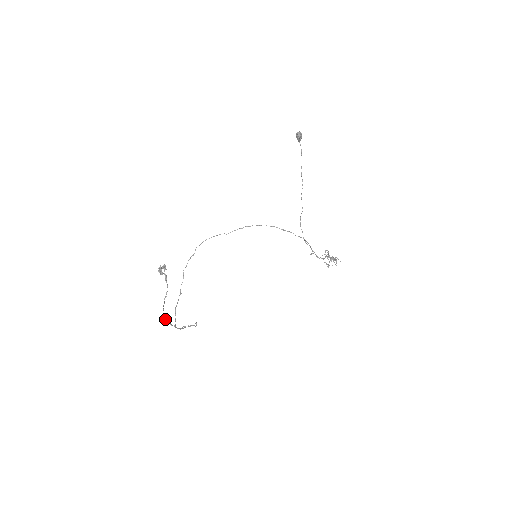
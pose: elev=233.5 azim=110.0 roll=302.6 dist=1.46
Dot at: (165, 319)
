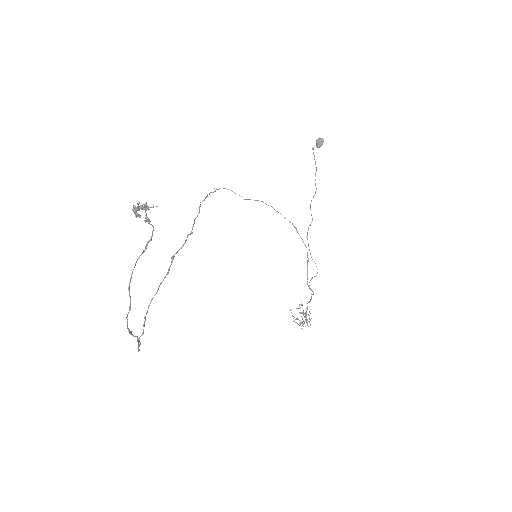
Dot at: (128, 287)
